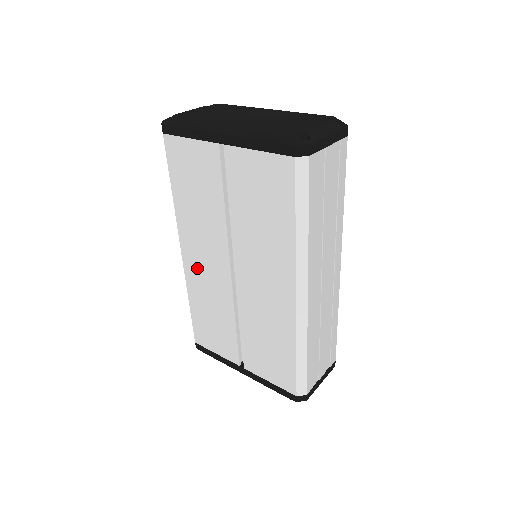
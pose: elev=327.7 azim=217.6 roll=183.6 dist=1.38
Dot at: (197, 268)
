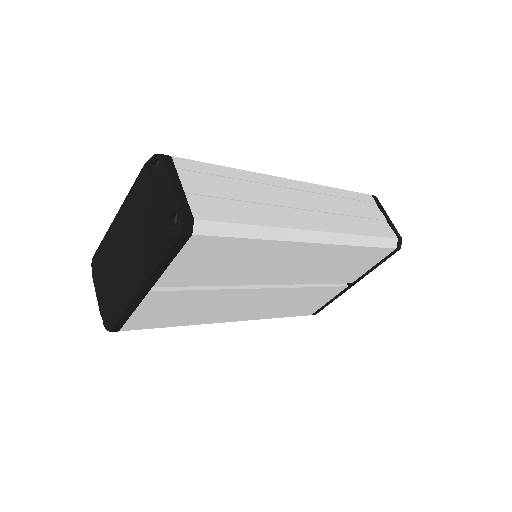
Dot at: (251, 312)
